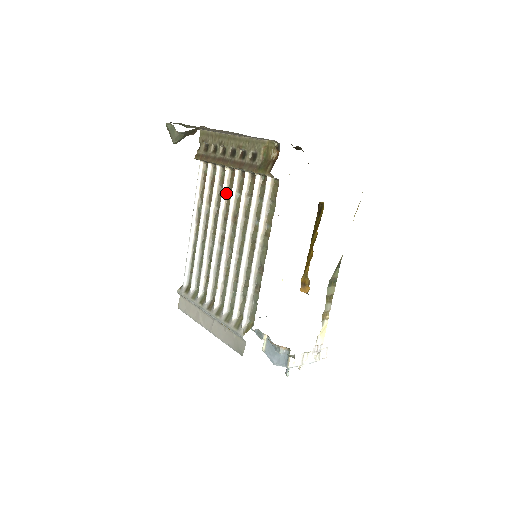
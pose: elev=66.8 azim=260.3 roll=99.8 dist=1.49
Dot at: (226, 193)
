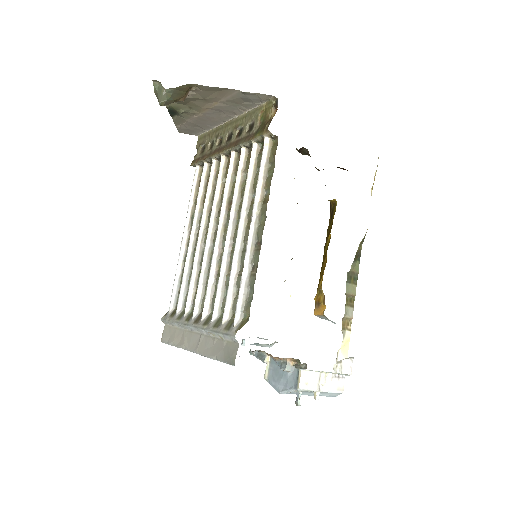
Dot at: (221, 183)
